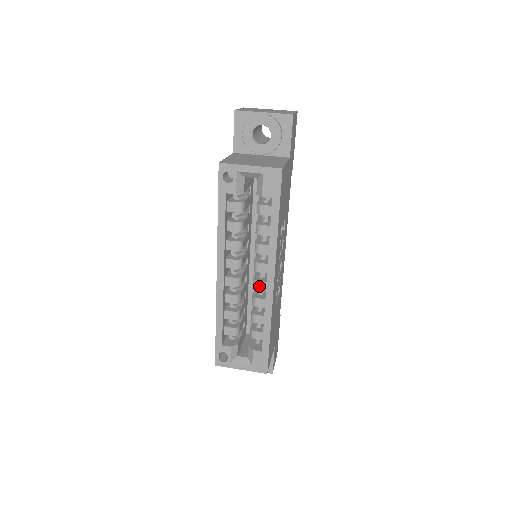
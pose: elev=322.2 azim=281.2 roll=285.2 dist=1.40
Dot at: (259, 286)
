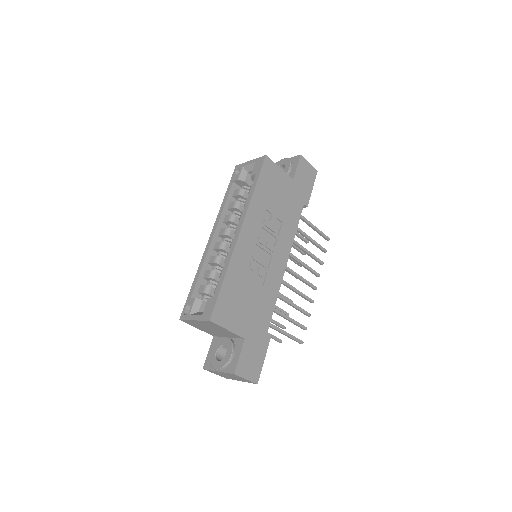
Dot at: occluded
